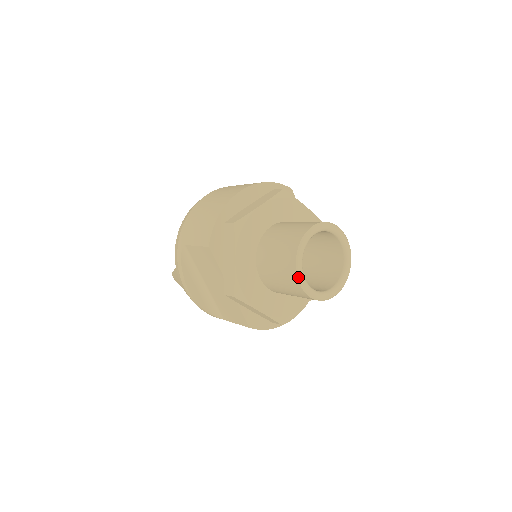
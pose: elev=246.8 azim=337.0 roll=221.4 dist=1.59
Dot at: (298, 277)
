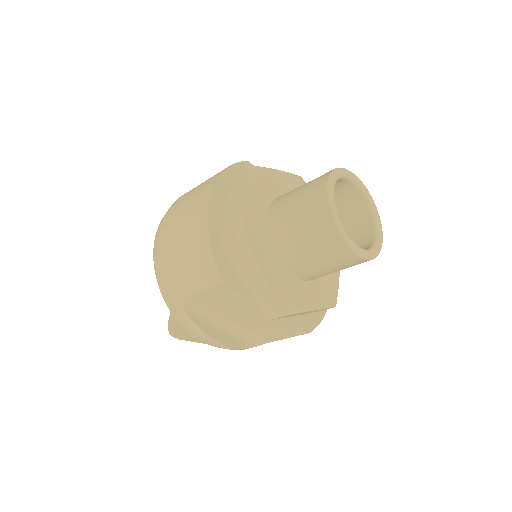
Dot at: (351, 248)
